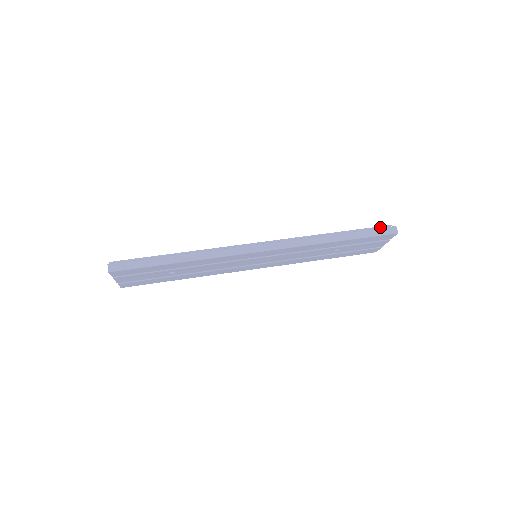
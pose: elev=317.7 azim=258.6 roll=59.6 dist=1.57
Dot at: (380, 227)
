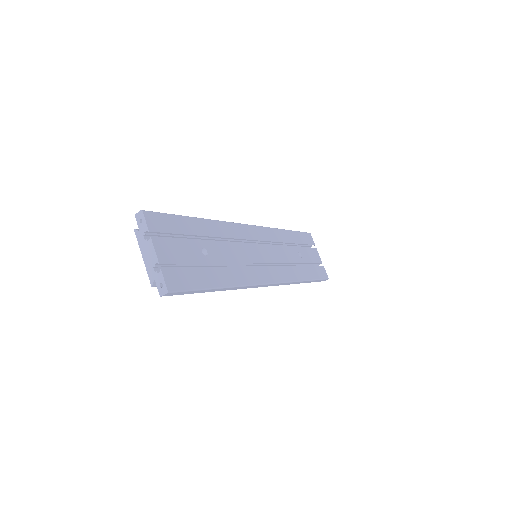
Dot at: occluded
